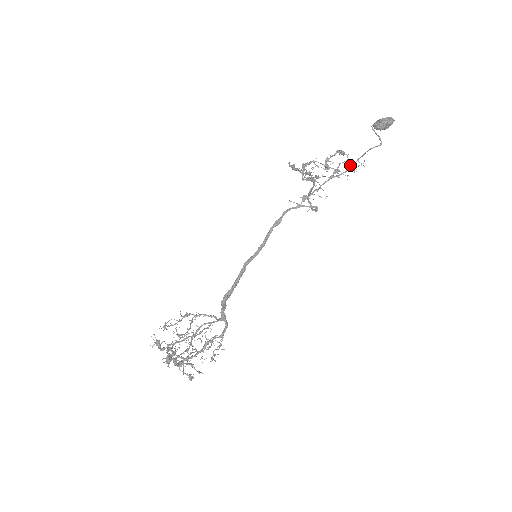
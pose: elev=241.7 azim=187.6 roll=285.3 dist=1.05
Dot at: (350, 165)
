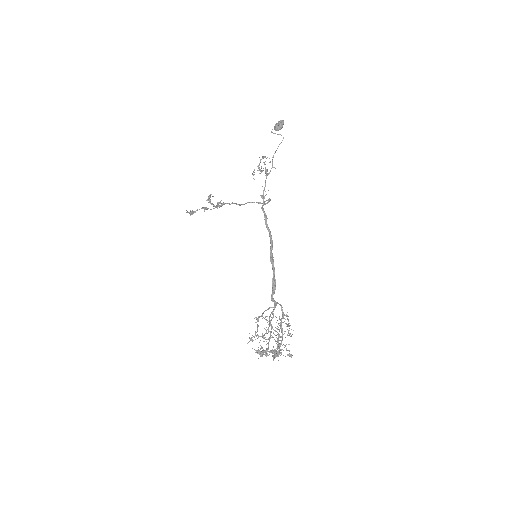
Dot at: (272, 162)
